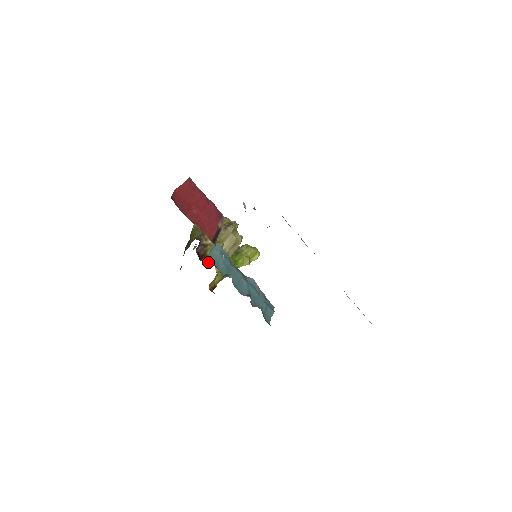
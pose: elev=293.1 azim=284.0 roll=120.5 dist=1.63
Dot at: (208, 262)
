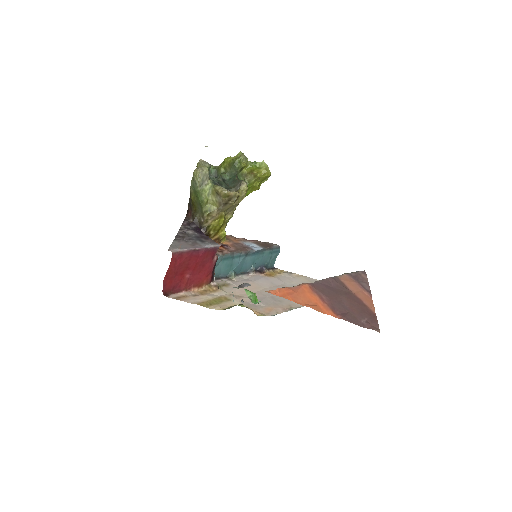
Dot at: occluded
